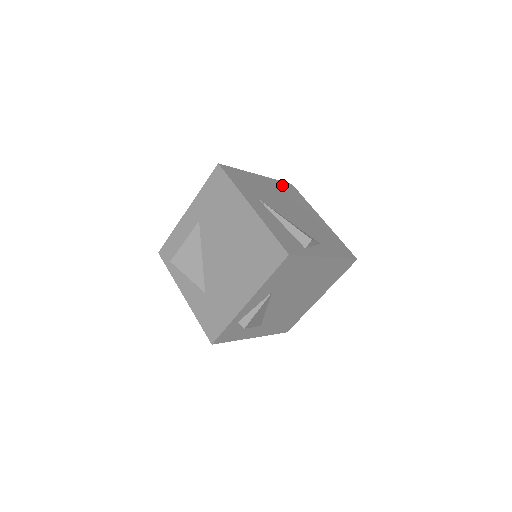
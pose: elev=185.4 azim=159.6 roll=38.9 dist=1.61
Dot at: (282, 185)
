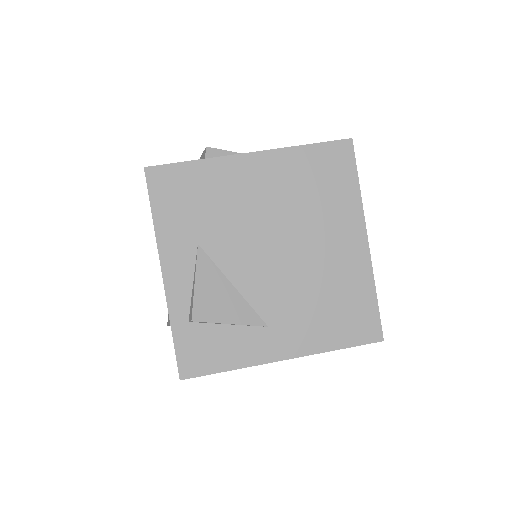
Dot at: occluded
